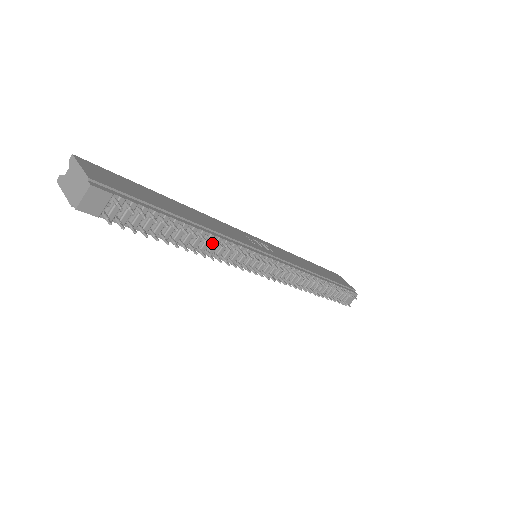
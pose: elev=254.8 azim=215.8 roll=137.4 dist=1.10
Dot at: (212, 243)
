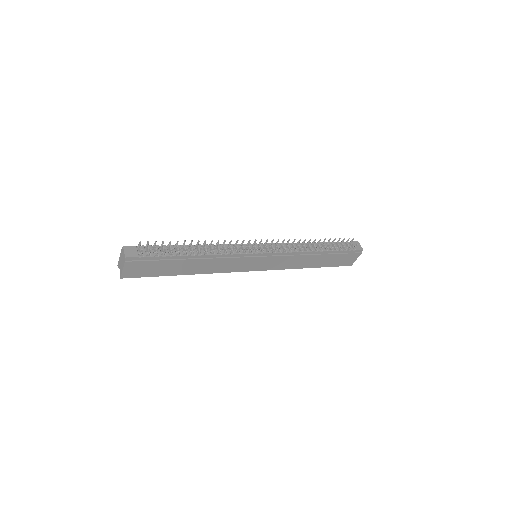
Dot at: (205, 242)
